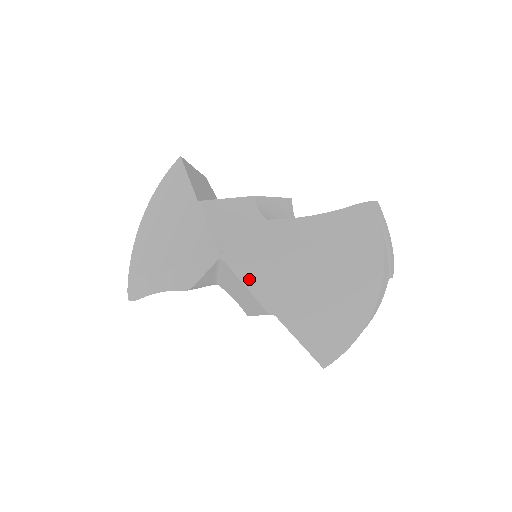
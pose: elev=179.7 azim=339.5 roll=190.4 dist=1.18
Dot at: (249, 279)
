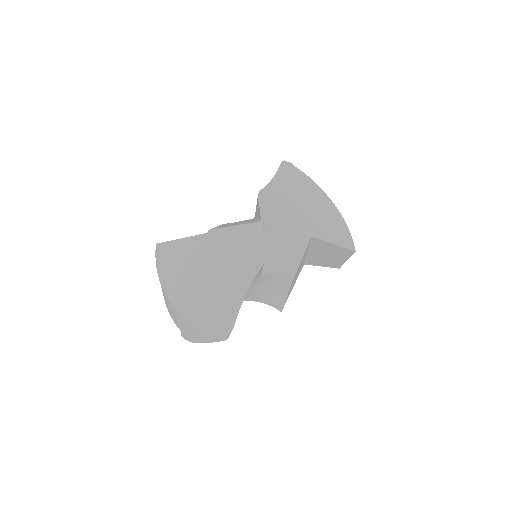
Dot at: (284, 225)
